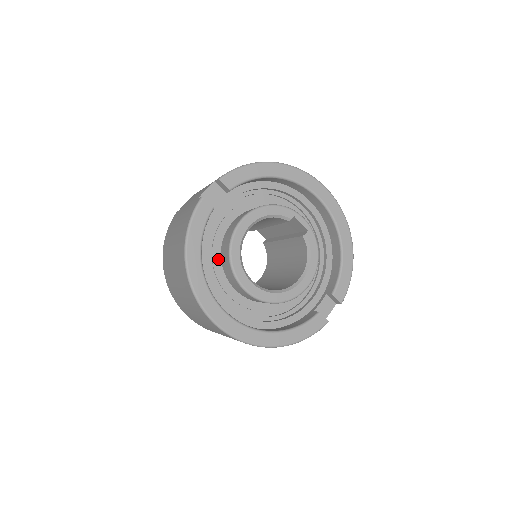
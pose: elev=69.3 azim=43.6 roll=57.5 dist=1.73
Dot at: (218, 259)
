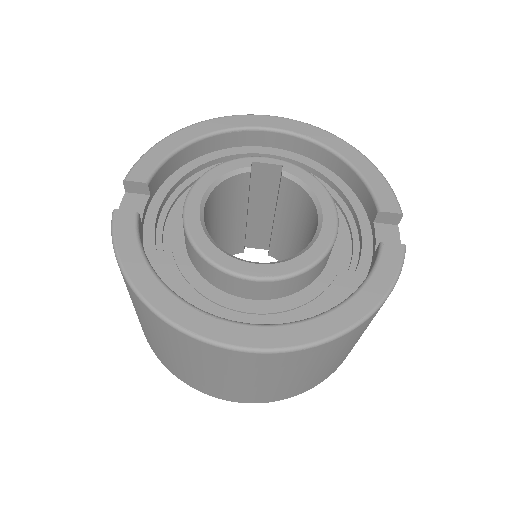
Dot at: (196, 277)
